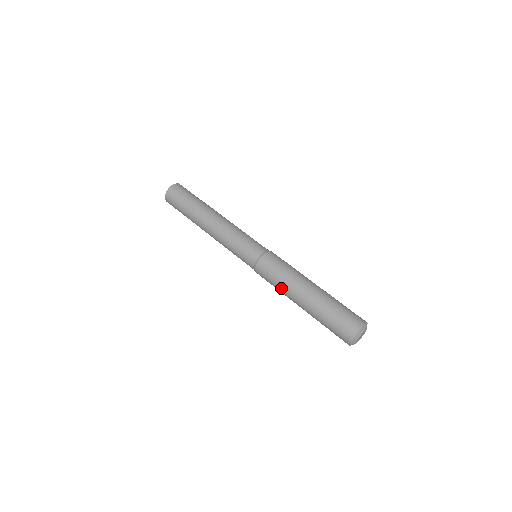
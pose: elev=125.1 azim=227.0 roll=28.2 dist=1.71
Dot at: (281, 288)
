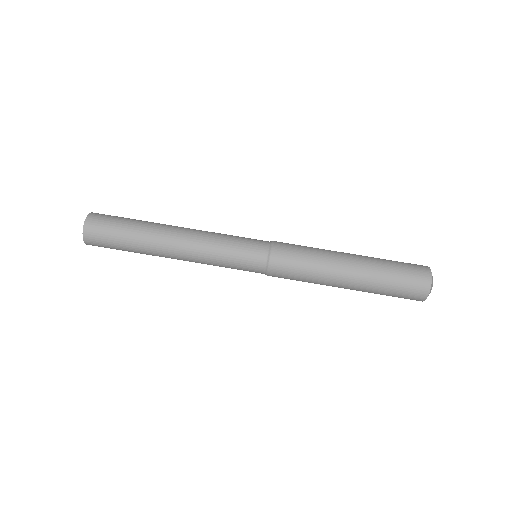
Dot at: (315, 278)
